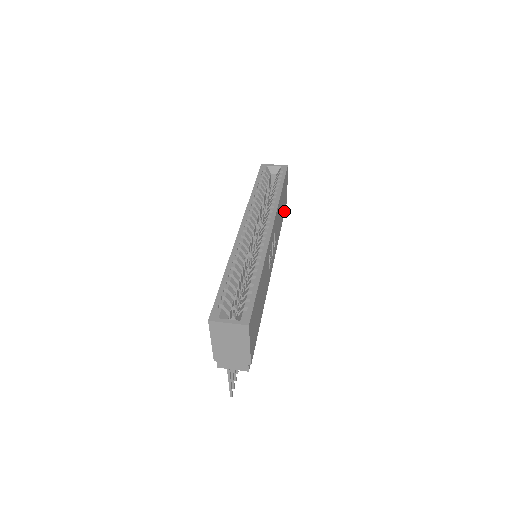
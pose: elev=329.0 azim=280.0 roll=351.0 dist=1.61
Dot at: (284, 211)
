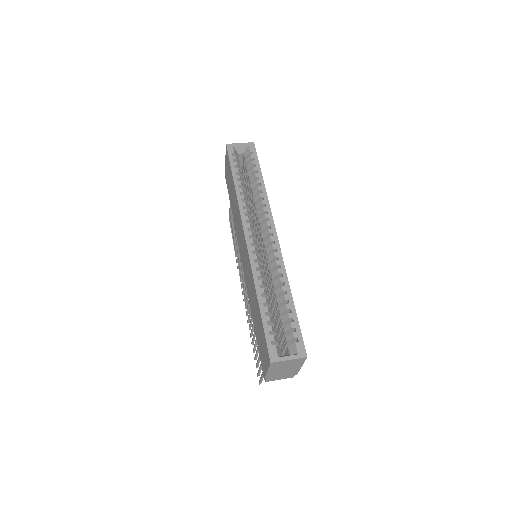
Dot at: occluded
